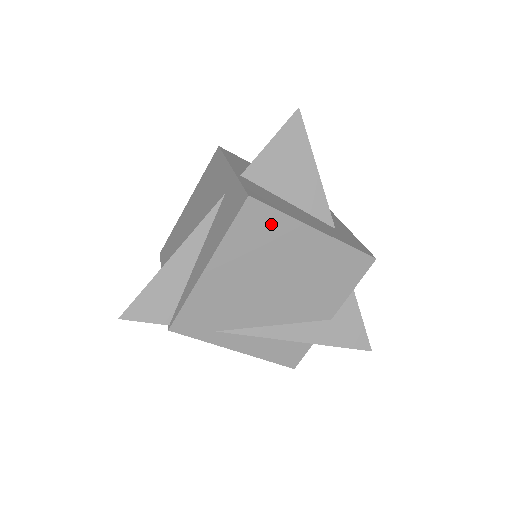
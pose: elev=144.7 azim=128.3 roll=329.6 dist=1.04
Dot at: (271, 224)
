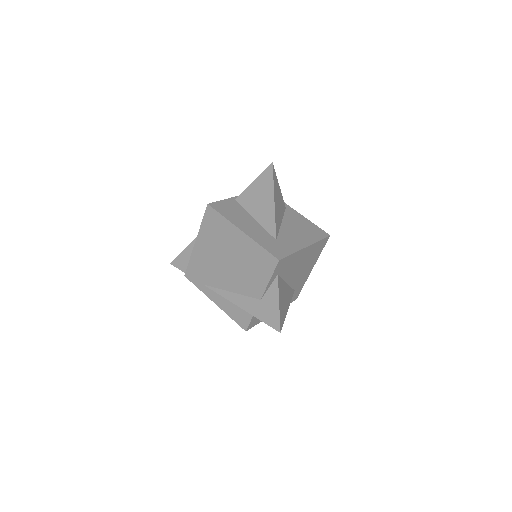
Dot at: (219, 222)
